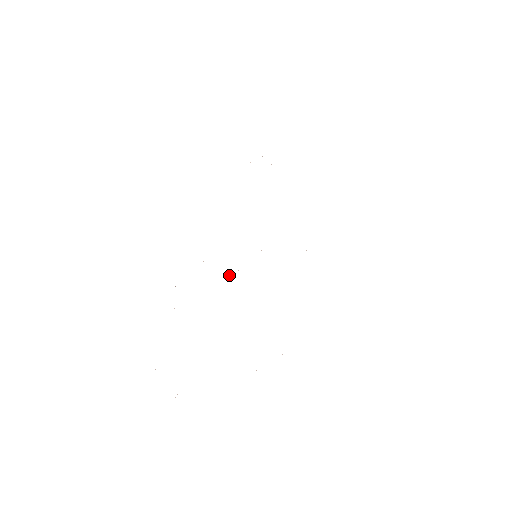
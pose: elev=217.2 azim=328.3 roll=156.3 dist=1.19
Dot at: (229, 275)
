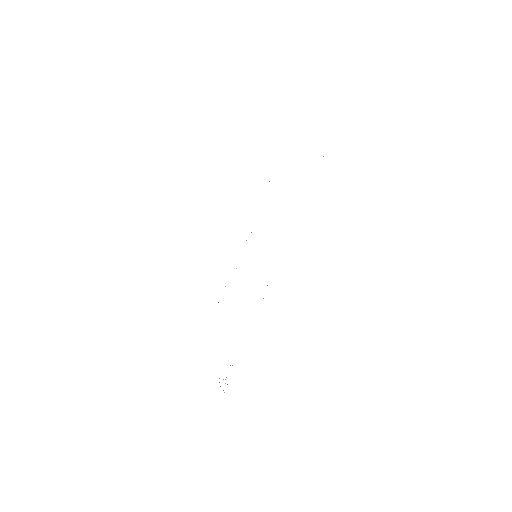
Dot at: occluded
